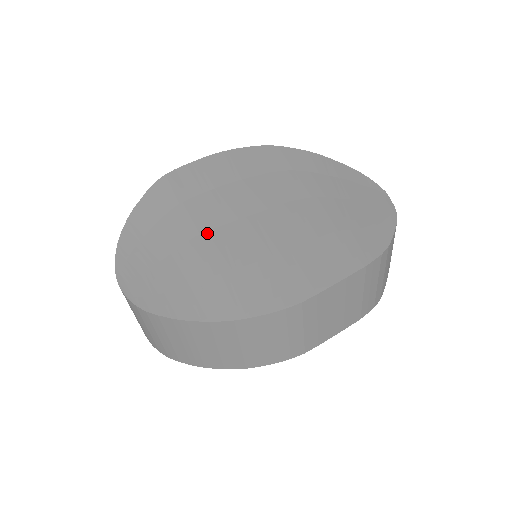
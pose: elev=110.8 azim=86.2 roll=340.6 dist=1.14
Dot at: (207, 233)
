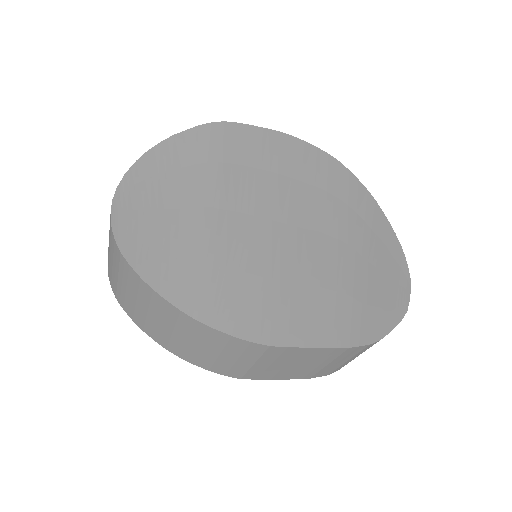
Dot at: (226, 211)
